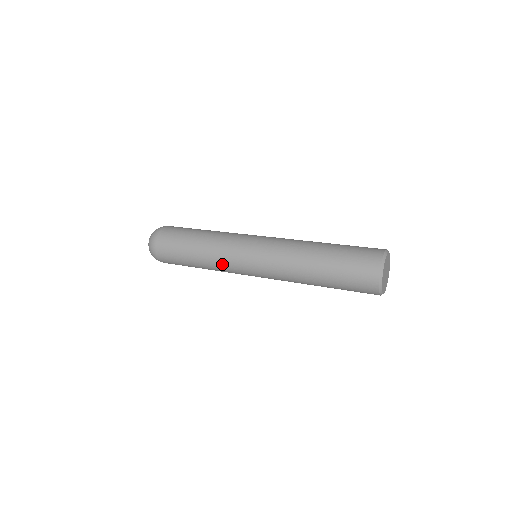
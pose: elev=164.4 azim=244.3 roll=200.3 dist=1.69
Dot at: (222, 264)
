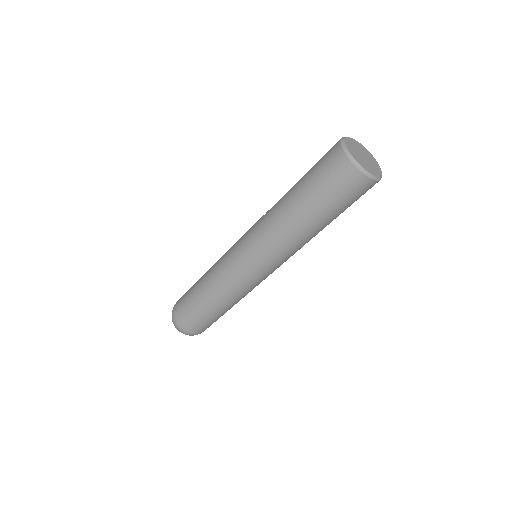
Dot at: (220, 260)
